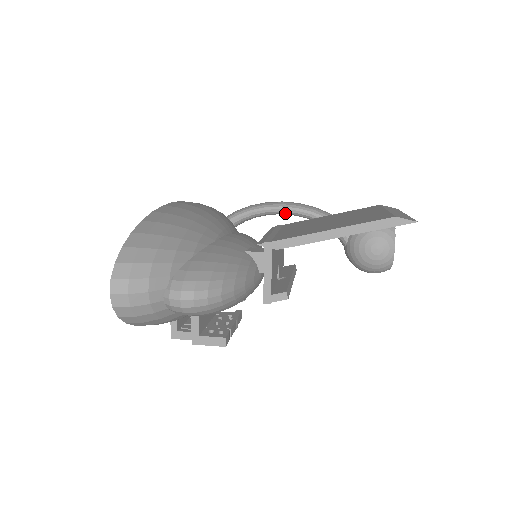
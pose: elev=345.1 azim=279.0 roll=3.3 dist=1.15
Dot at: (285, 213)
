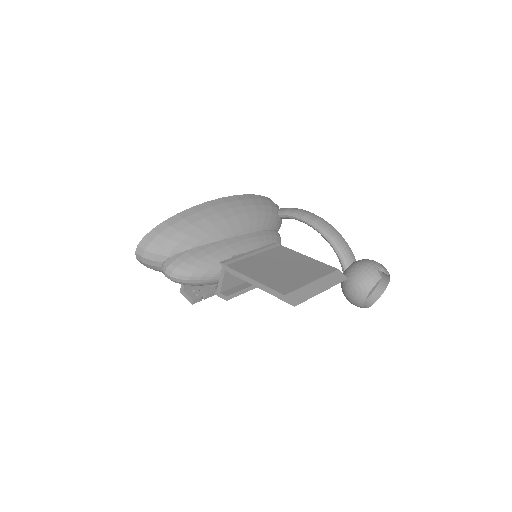
Dot at: (314, 228)
